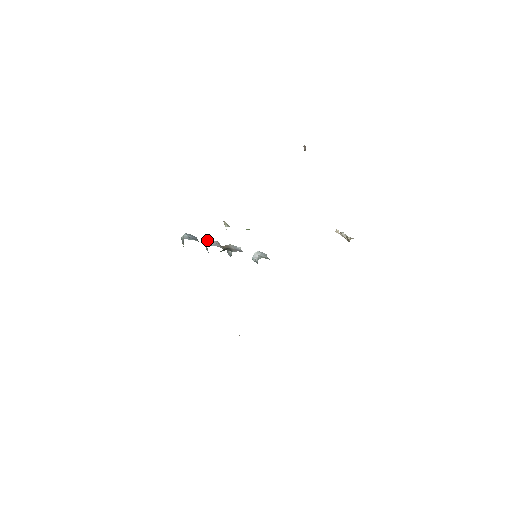
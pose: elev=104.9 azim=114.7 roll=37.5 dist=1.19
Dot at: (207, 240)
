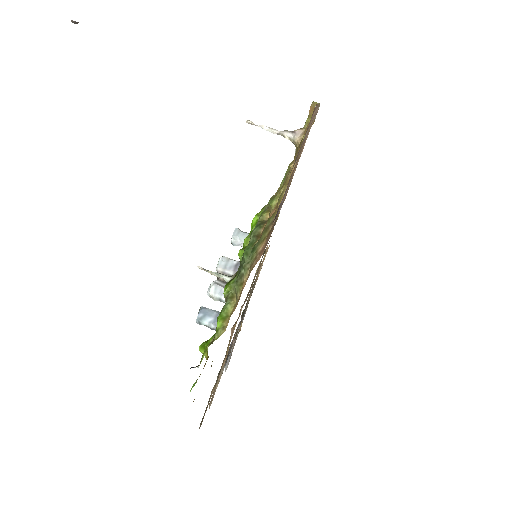
Dot at: (212, 296)
